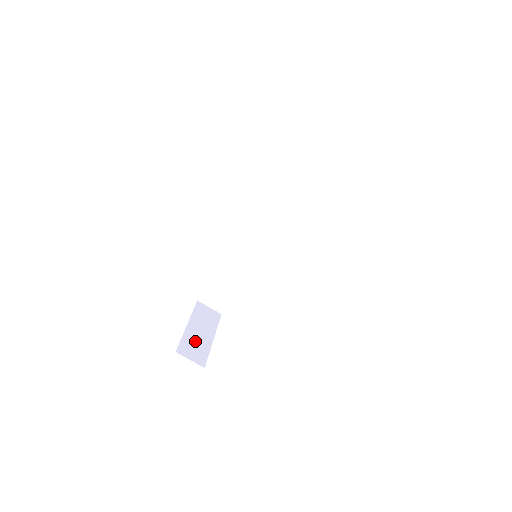
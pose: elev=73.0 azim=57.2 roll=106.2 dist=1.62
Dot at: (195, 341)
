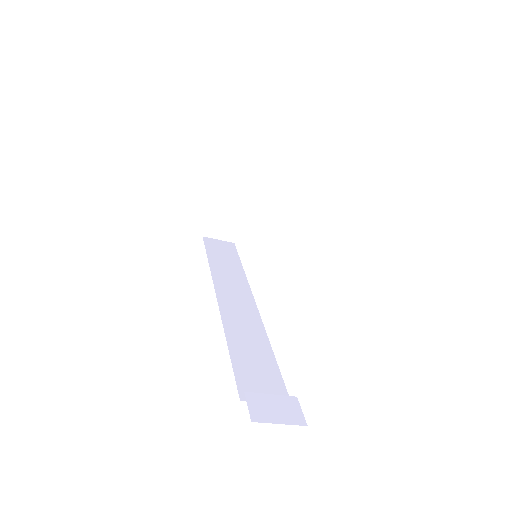
Dot at: (225, 213)
